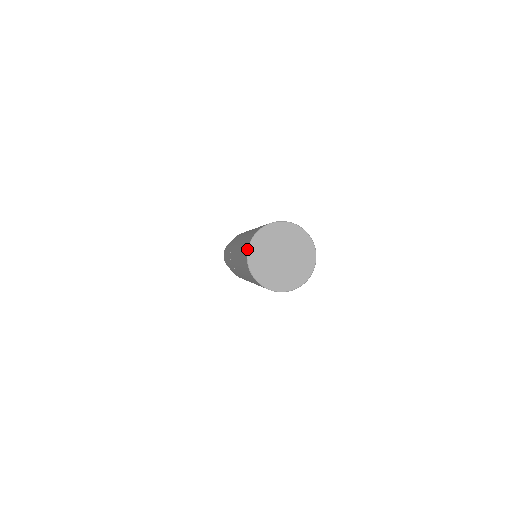
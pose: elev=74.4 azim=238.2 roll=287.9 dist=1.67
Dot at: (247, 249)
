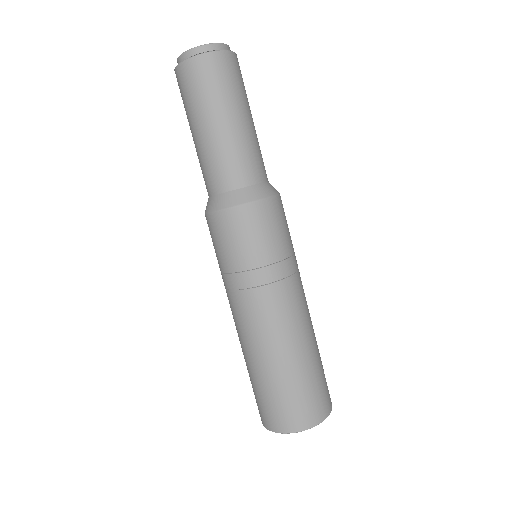
Dot at: occluded
